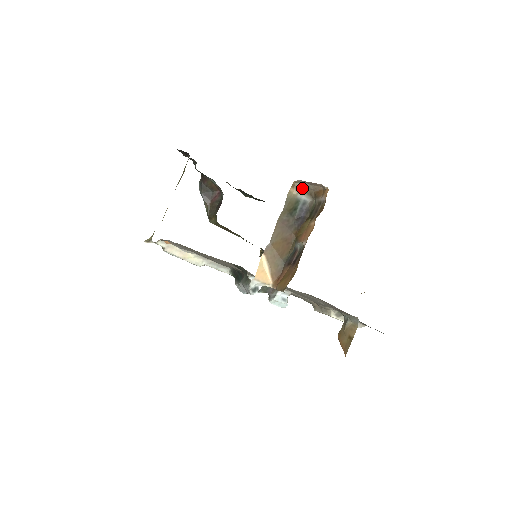
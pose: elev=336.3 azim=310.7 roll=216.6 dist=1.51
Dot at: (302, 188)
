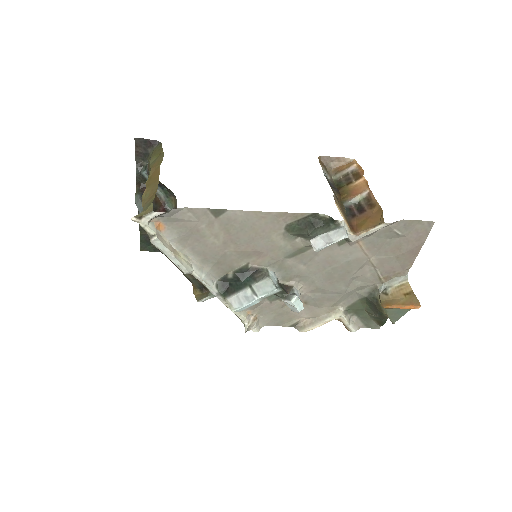
Dot at: (323, 165)
